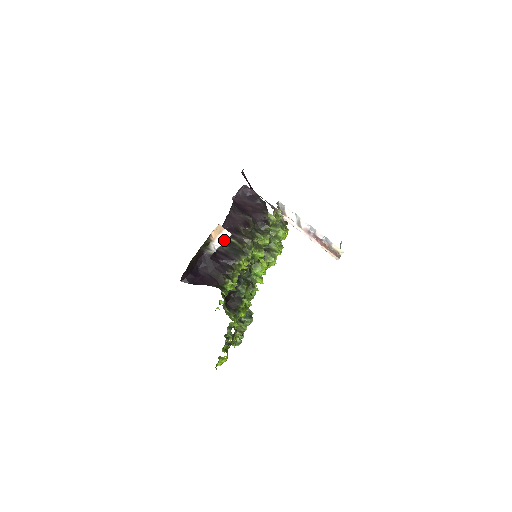
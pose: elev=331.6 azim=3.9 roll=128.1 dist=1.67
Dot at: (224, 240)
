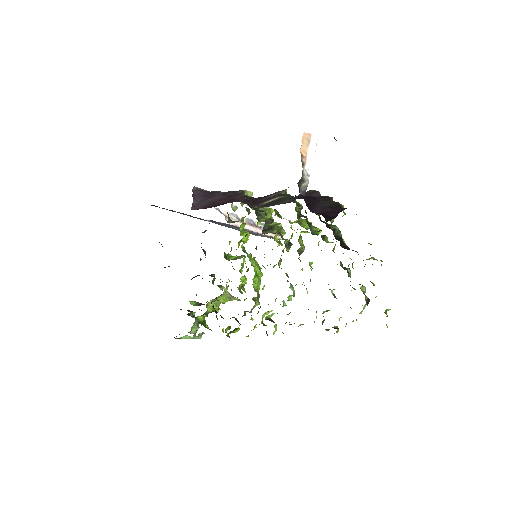
Dot at: (313, 153)
